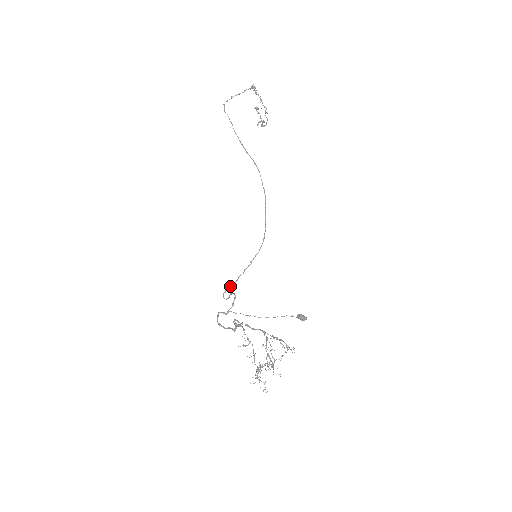
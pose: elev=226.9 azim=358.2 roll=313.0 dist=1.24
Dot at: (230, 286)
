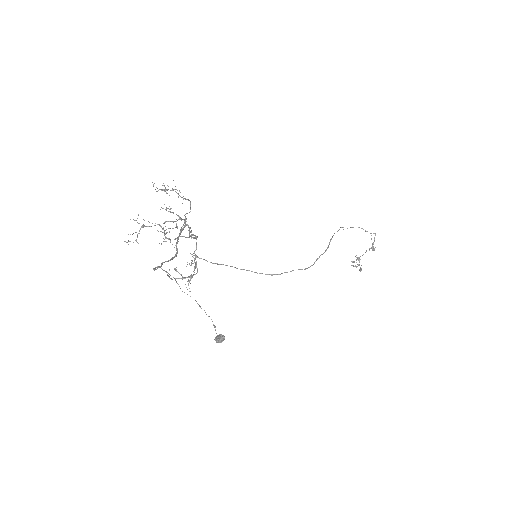
Dot at: occluded
